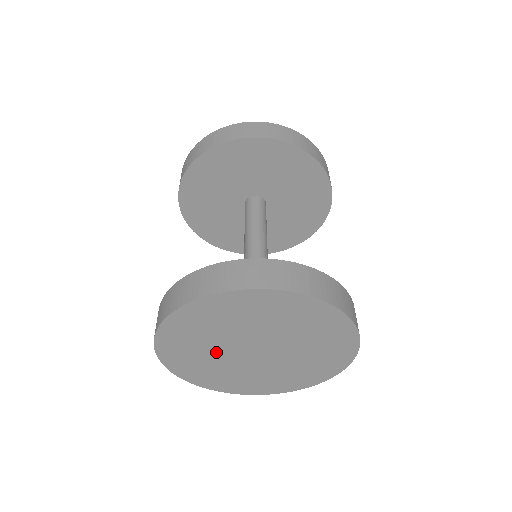
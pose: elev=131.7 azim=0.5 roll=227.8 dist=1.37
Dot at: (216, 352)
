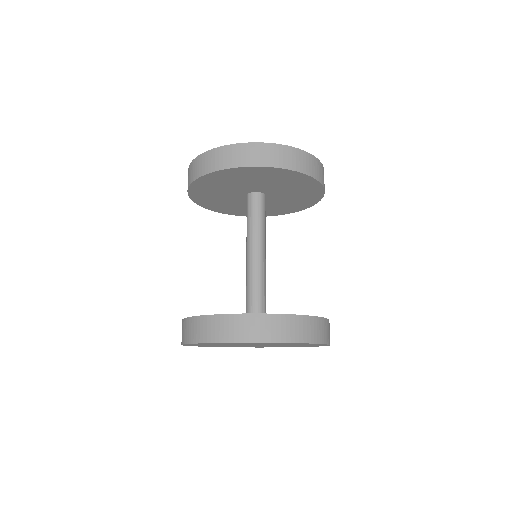
Dot at: occluded
